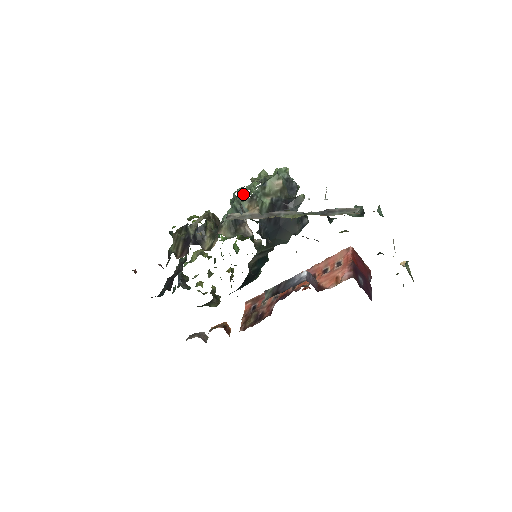
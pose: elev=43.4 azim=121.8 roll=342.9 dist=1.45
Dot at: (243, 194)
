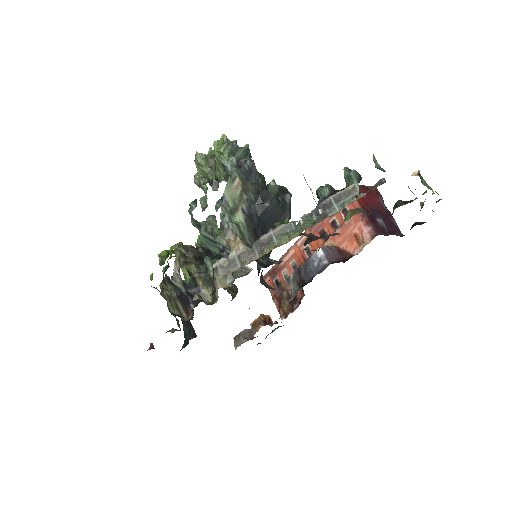
Dot at: (206, 220)
